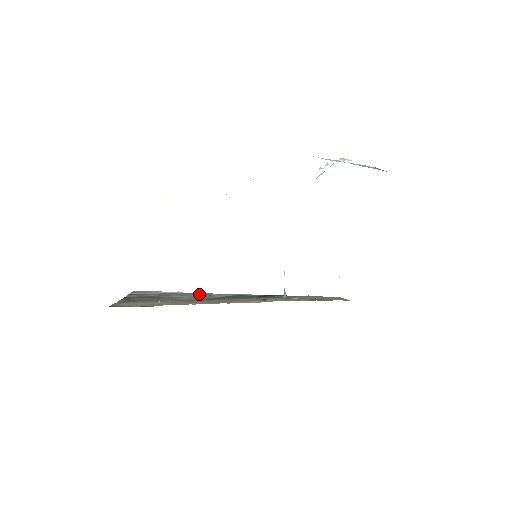
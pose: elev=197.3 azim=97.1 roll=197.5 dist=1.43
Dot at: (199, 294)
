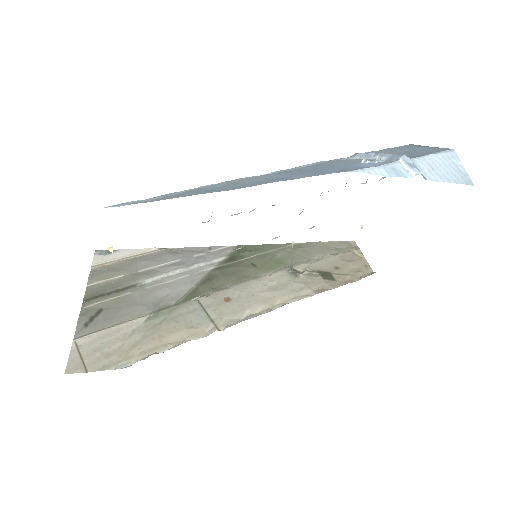
Dot at: (181, 257)
